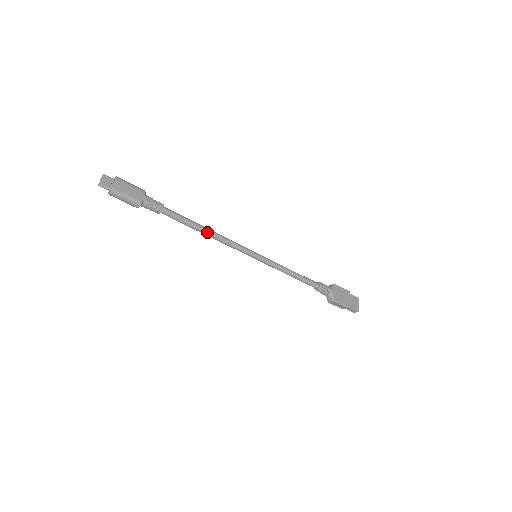
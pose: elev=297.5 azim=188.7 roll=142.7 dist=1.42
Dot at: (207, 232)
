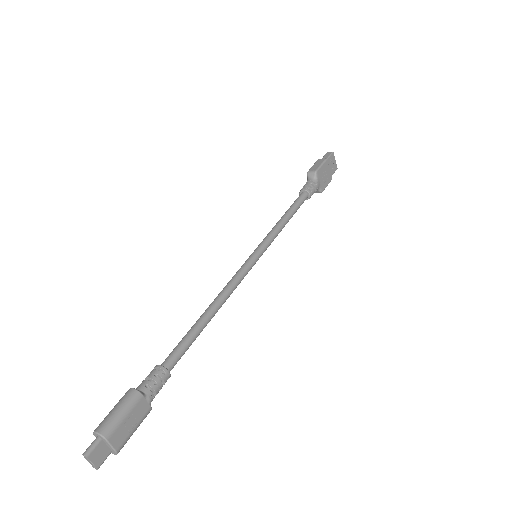
Dot at: (214, 315)
